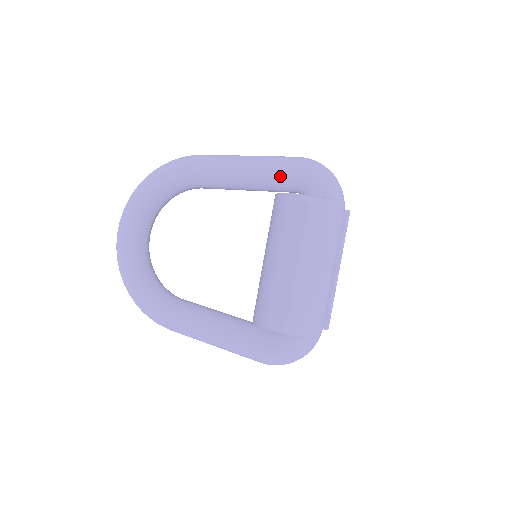
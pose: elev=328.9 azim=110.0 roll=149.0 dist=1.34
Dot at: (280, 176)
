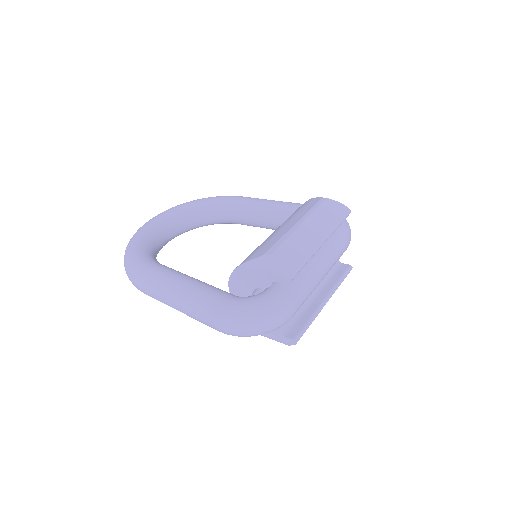
Dot at: occluded
